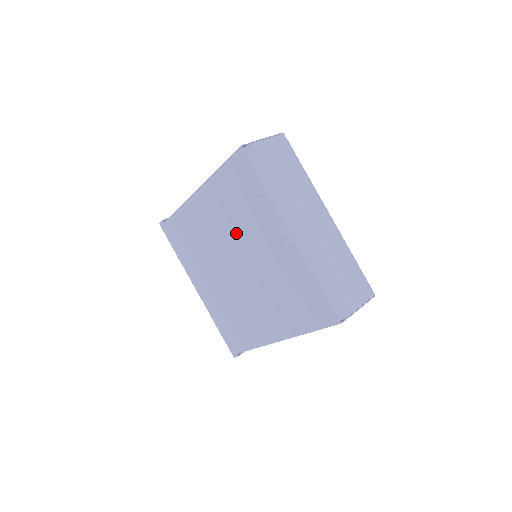
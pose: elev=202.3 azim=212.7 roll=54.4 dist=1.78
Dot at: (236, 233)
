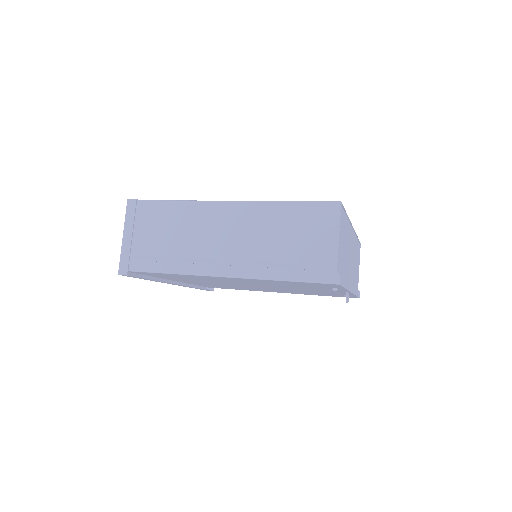
Dot at: occluded
